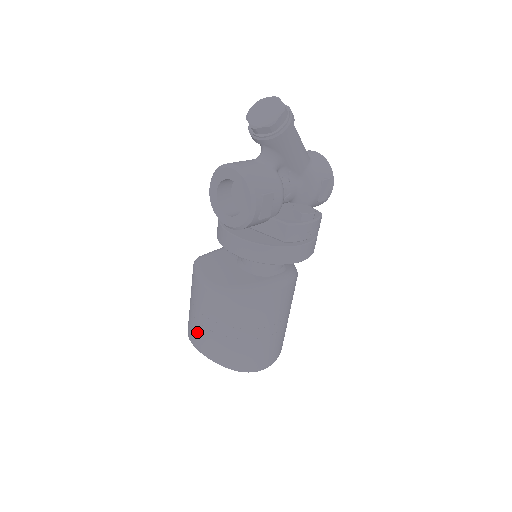
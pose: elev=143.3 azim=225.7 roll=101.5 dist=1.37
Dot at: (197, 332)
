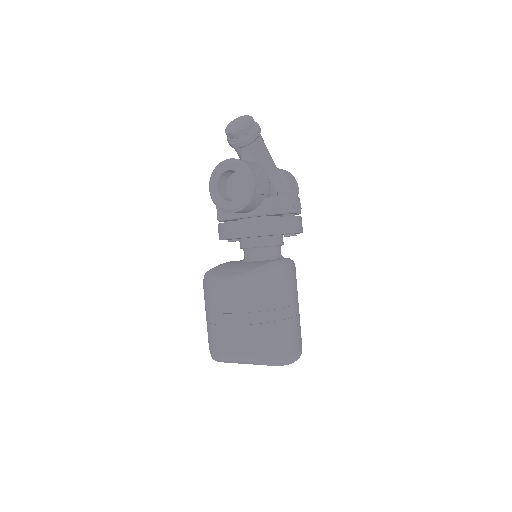
Dot at: (224, 337)
